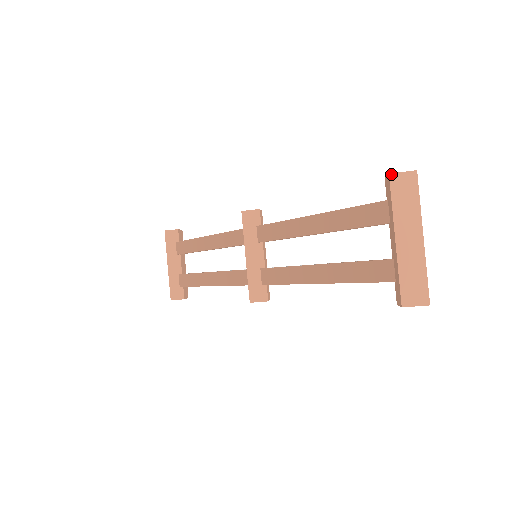
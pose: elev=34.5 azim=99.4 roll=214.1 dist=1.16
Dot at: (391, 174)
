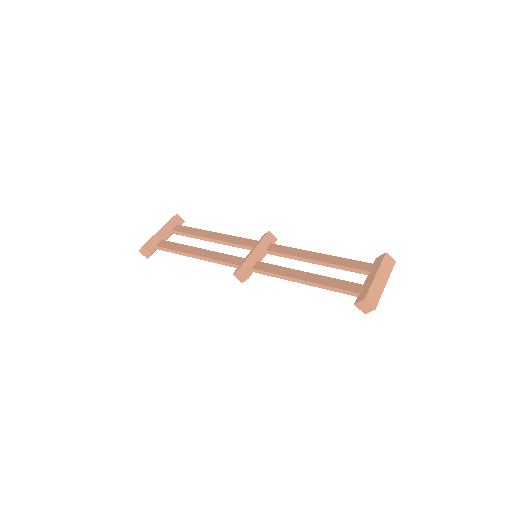
Dot at: (387, 253)
